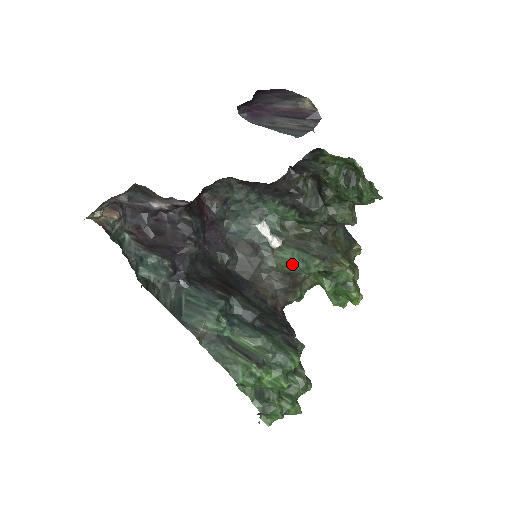
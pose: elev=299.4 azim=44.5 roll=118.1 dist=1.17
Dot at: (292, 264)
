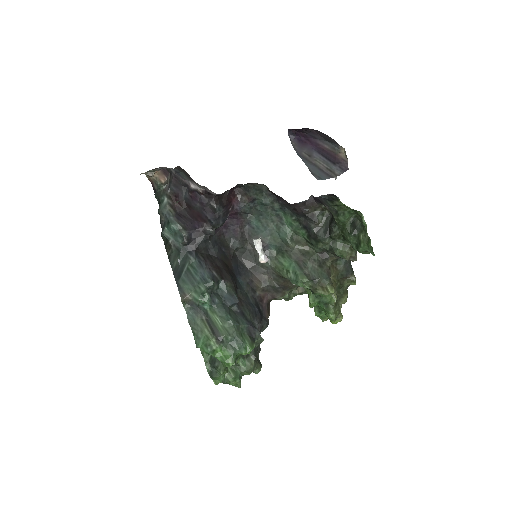
Dot at: (287, 272)
